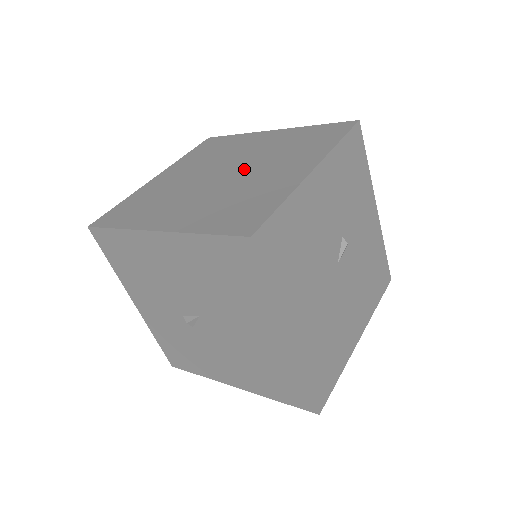
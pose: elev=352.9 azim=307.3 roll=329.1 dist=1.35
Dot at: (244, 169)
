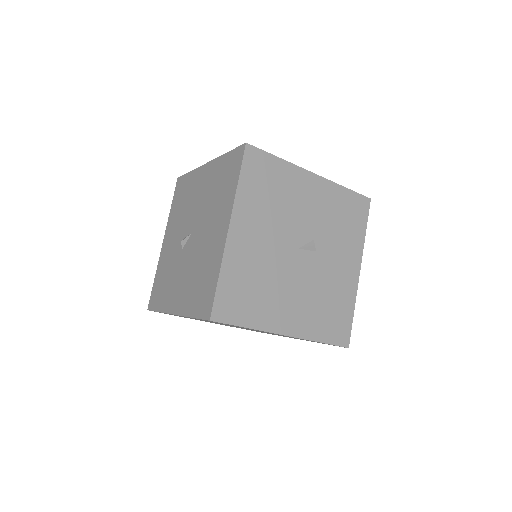
Dot at: occluded
